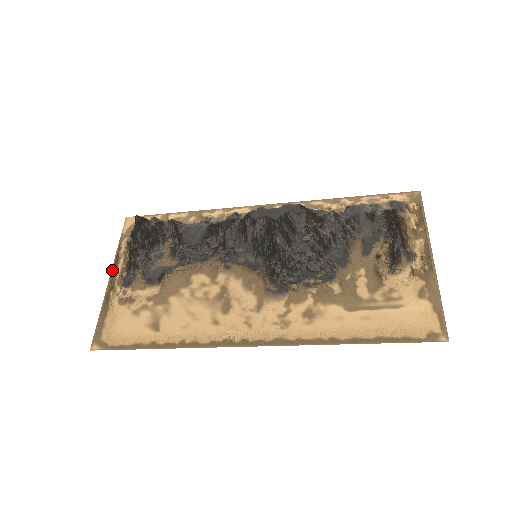
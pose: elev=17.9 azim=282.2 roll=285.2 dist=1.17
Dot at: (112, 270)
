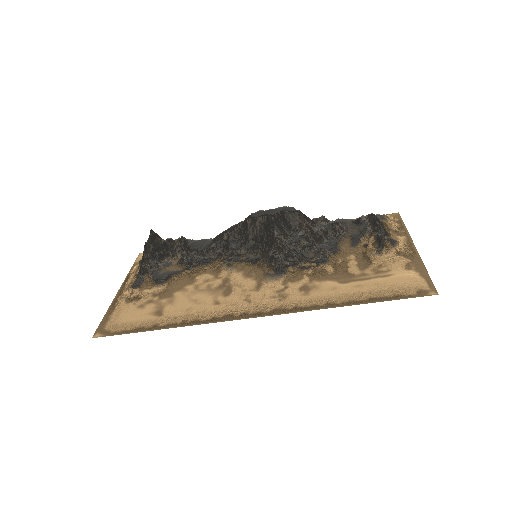
Dot at: (122, 285)
